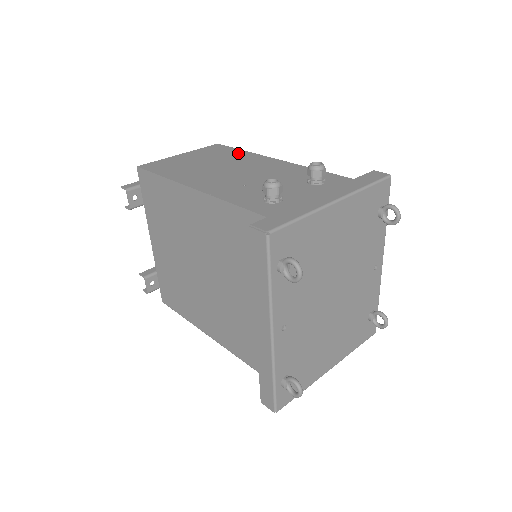
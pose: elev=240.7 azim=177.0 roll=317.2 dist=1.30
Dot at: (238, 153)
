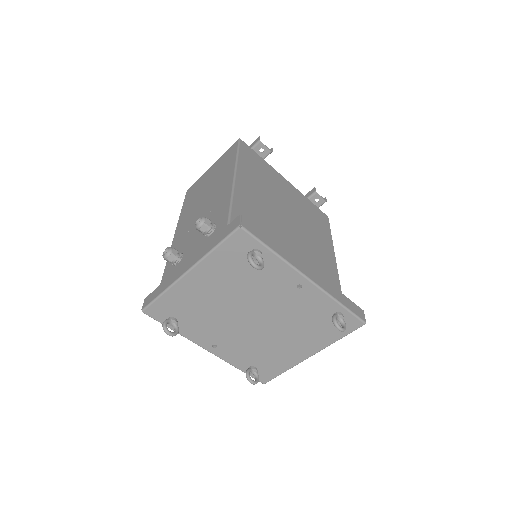
Dot at: (229, 163)
